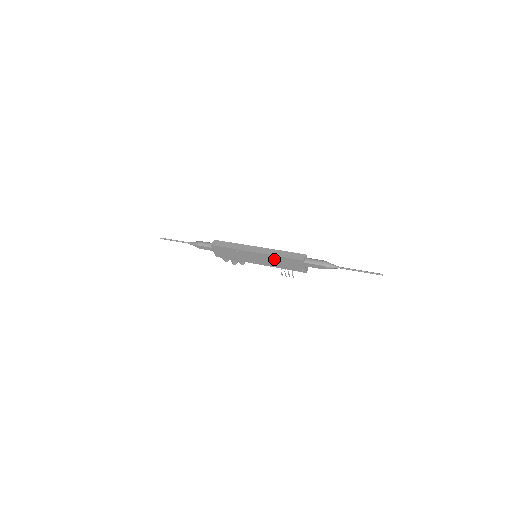
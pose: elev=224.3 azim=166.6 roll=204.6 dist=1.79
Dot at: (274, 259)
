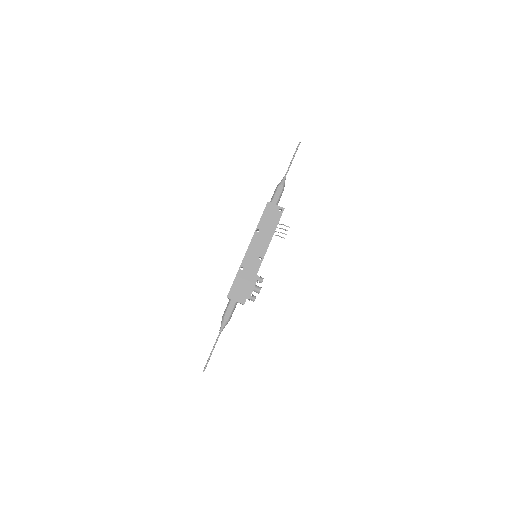
Dot at: (261, 232)
